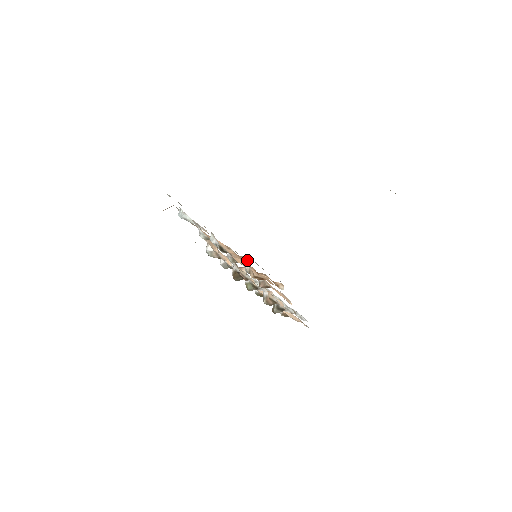
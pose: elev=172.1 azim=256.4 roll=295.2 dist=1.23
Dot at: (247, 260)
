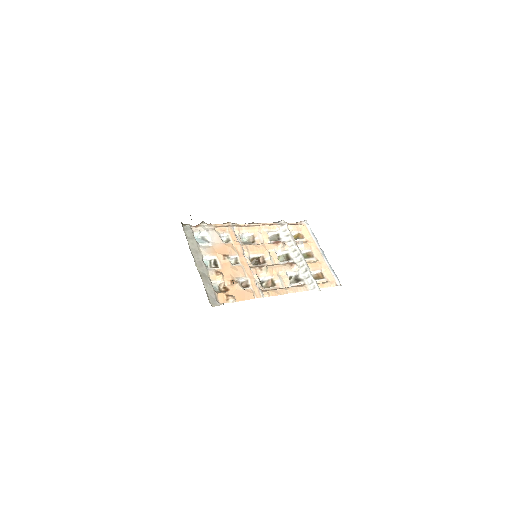
Dot at: (220, 277)
